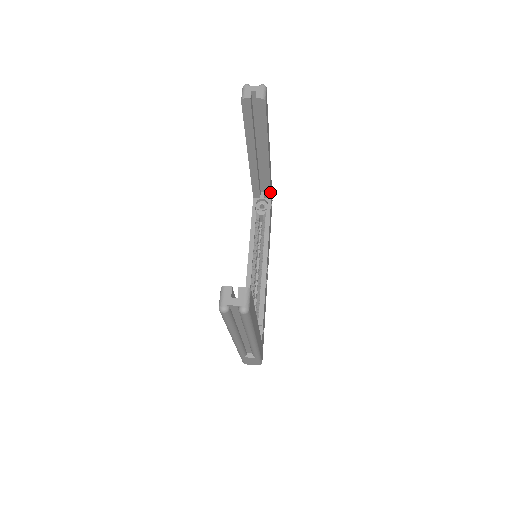
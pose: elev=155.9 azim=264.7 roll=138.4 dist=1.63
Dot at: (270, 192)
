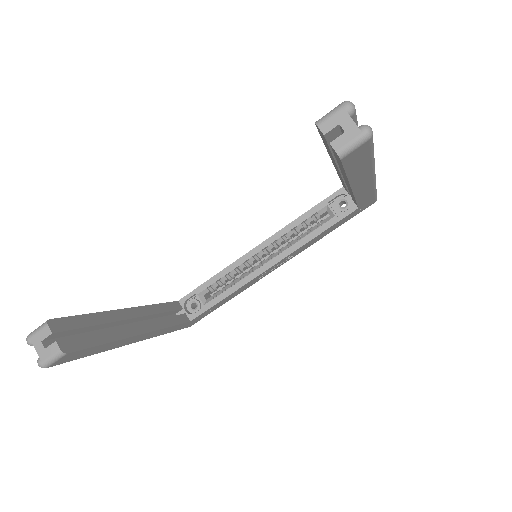
Dot at: (357, 204)
